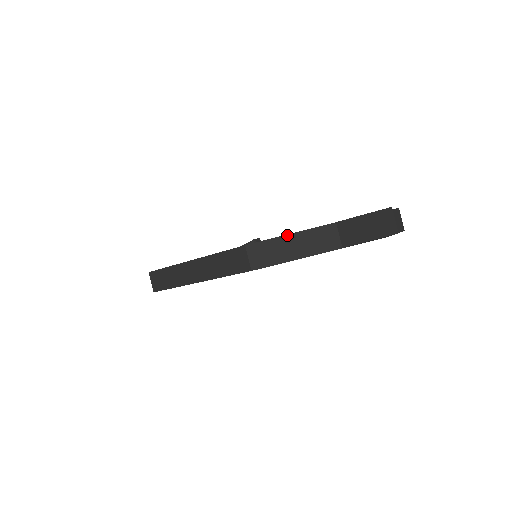
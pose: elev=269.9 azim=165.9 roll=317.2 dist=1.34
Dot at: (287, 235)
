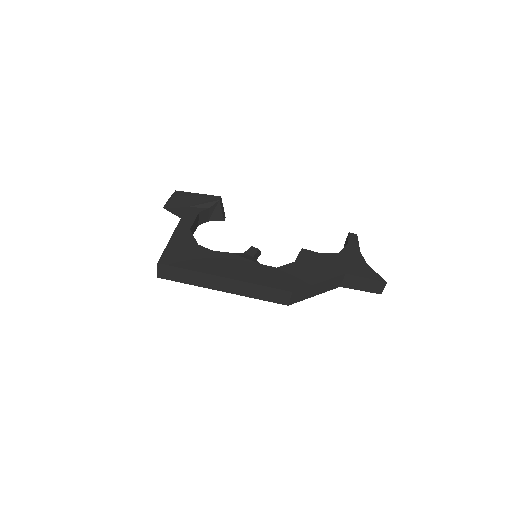
Dot at: (318, 283)
